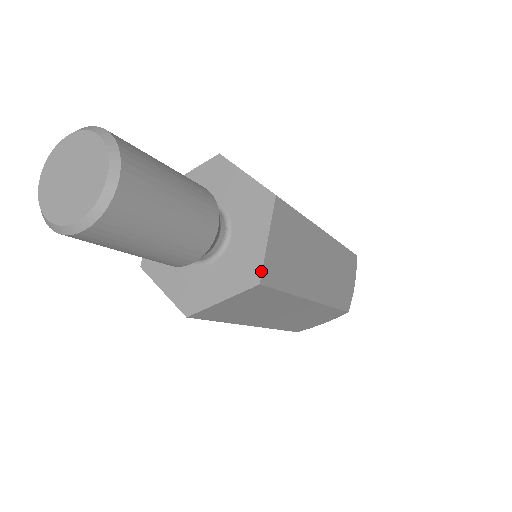
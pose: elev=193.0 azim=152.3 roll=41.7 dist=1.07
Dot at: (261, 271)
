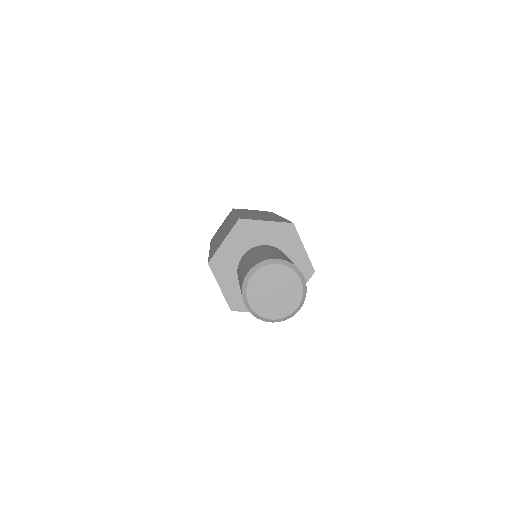
Dot at: occluded
